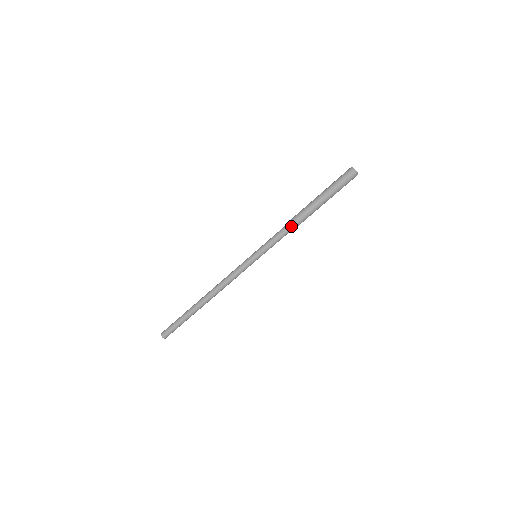
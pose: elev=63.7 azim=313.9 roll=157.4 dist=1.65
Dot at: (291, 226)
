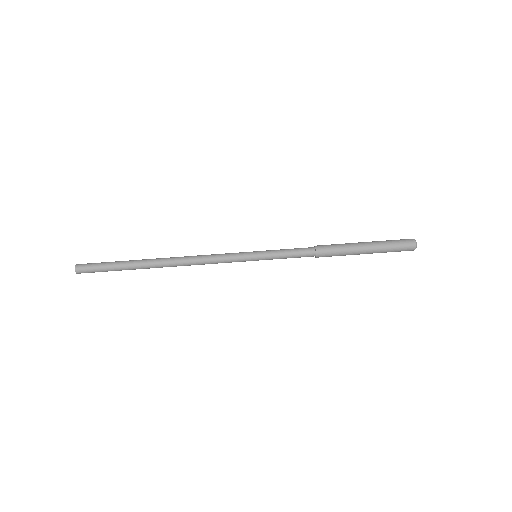
Dot at: (317, 247)
